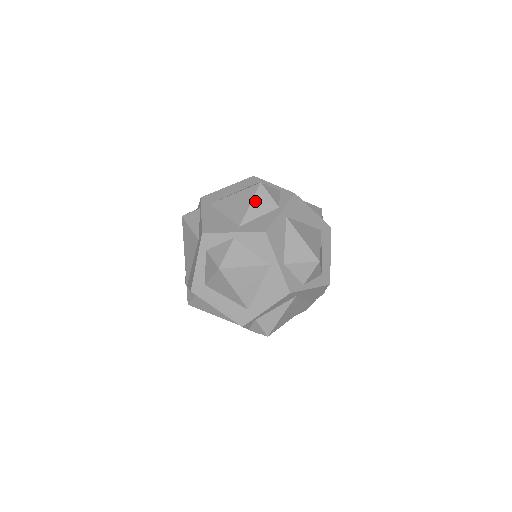
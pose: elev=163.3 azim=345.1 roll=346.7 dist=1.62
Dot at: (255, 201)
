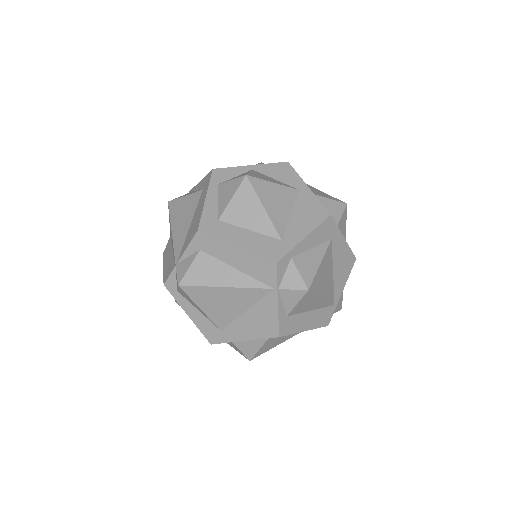
Dot at: occluded
